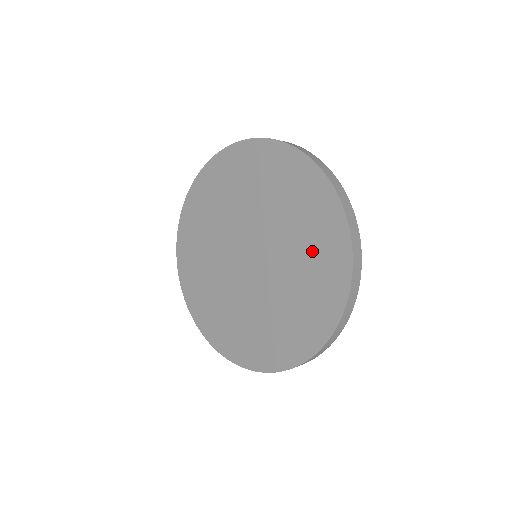
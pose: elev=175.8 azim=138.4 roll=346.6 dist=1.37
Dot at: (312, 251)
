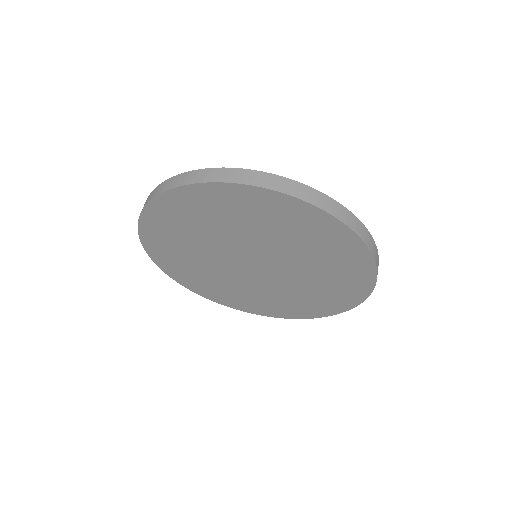
Dot at: (332, 280)
